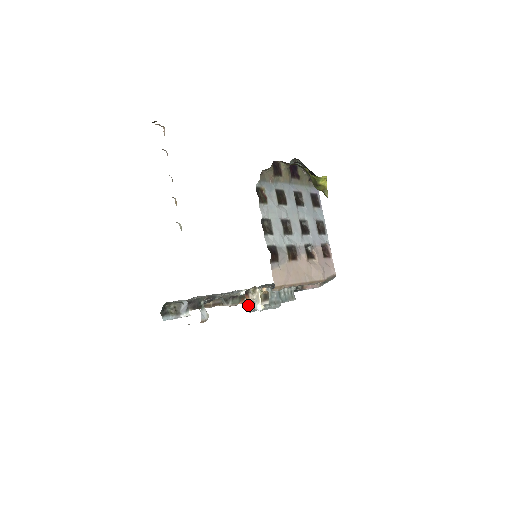
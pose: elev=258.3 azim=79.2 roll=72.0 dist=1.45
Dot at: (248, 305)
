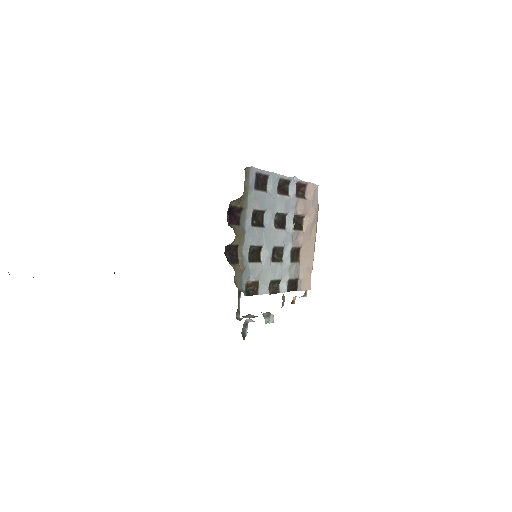
Dot at: occluded
